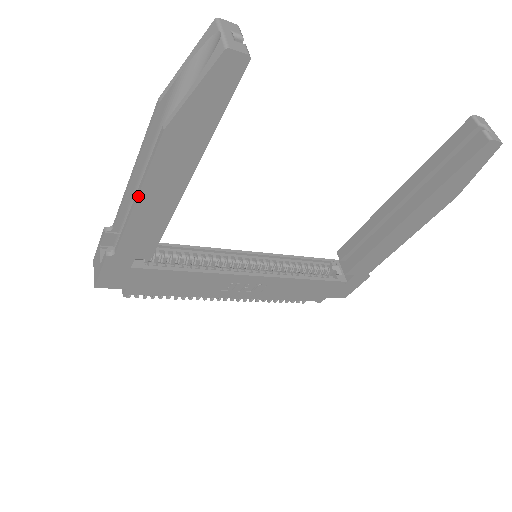
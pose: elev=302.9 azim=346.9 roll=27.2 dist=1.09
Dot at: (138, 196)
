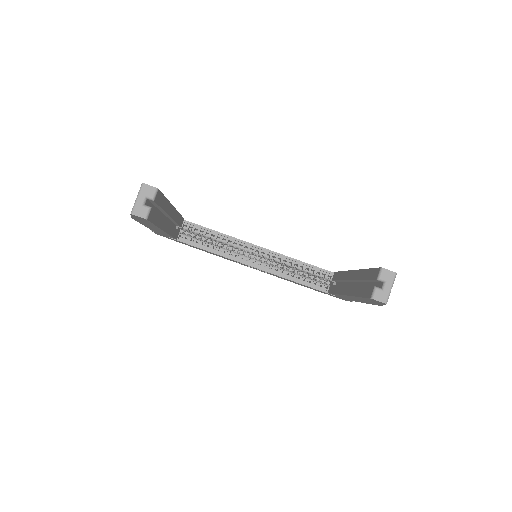
Dot at: (144, 225)
